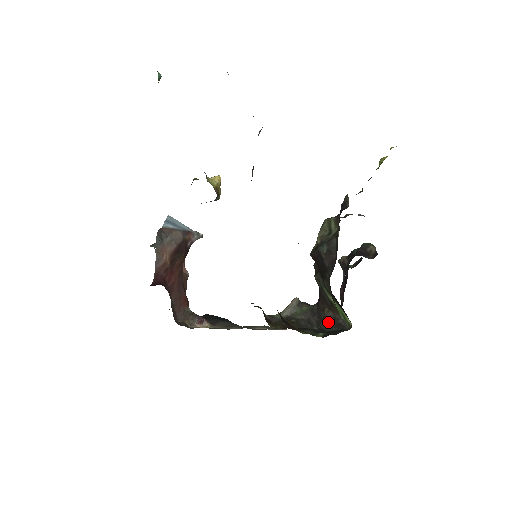
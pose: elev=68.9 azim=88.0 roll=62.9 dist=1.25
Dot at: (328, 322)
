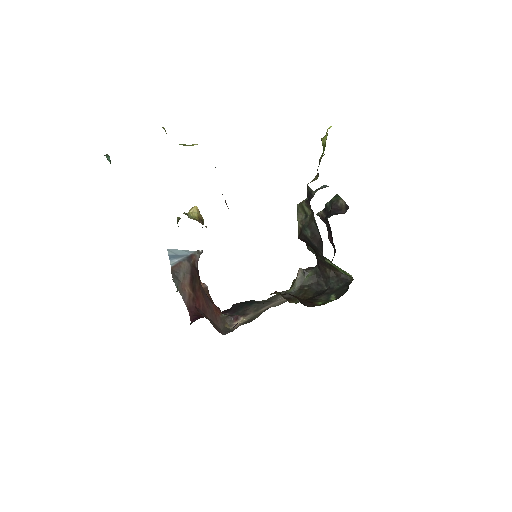
Dot at: (333, 280)
